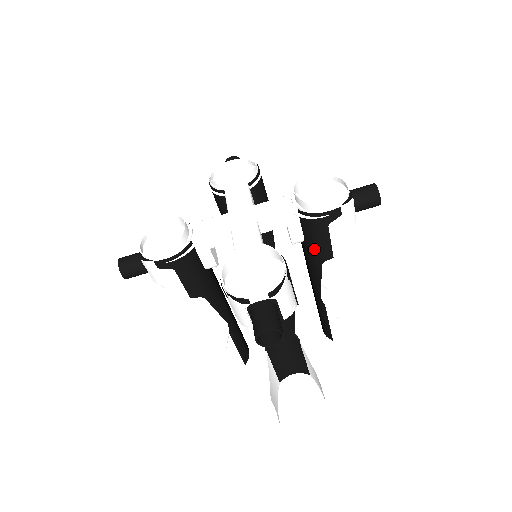
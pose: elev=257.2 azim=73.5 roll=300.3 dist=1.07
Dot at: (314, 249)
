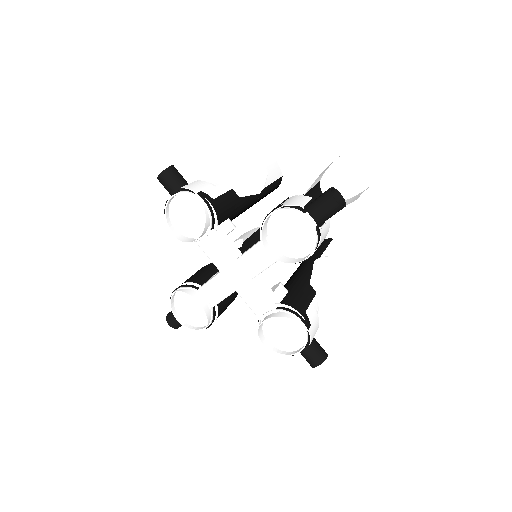
Dot at: occluded
